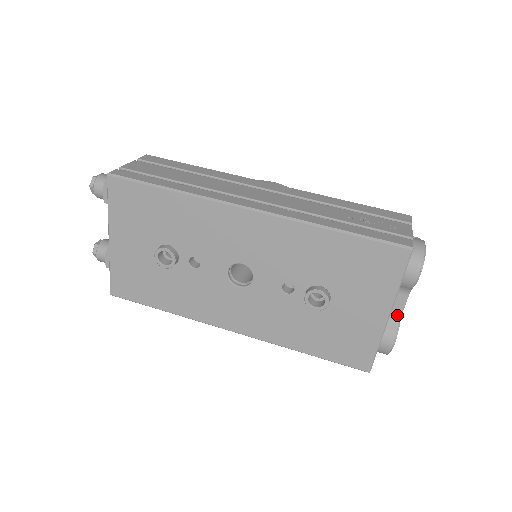
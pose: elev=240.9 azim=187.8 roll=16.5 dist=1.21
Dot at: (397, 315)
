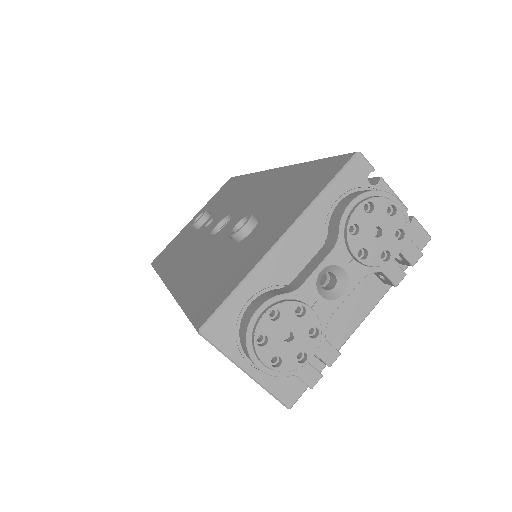
Dot at: (302, 280)
